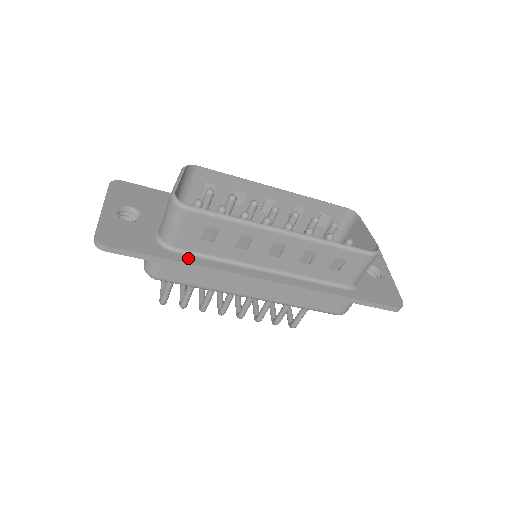
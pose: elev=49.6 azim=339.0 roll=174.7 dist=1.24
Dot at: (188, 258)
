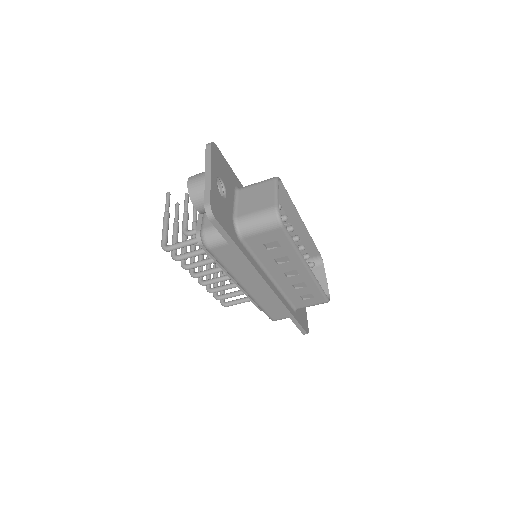
Dot at: (246, 251)
